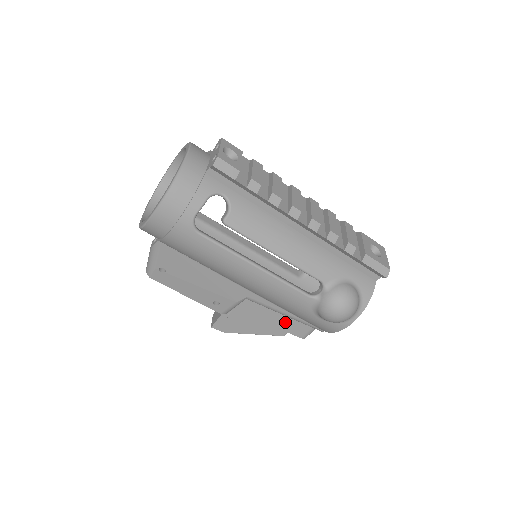
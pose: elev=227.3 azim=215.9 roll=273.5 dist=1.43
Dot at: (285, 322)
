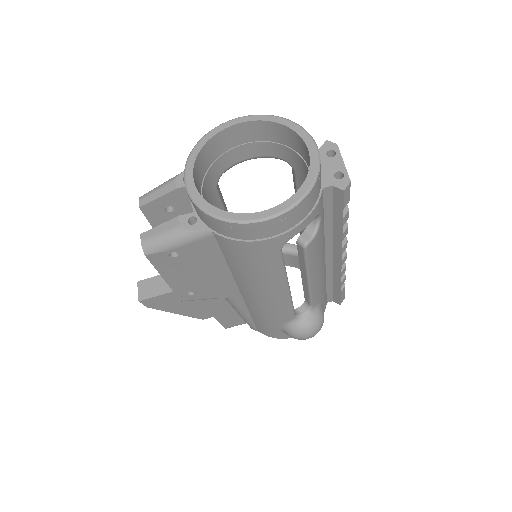
Dot at: (228, 316)
